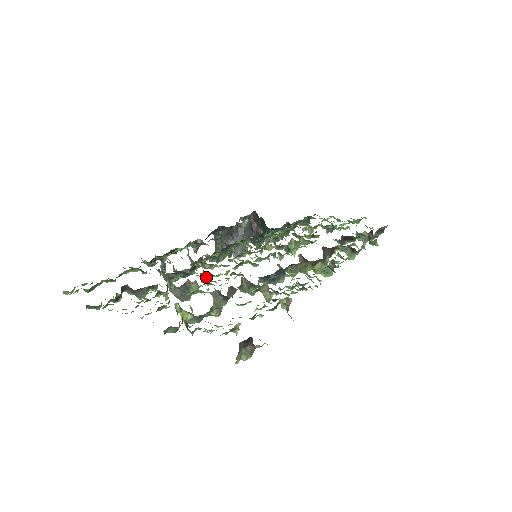
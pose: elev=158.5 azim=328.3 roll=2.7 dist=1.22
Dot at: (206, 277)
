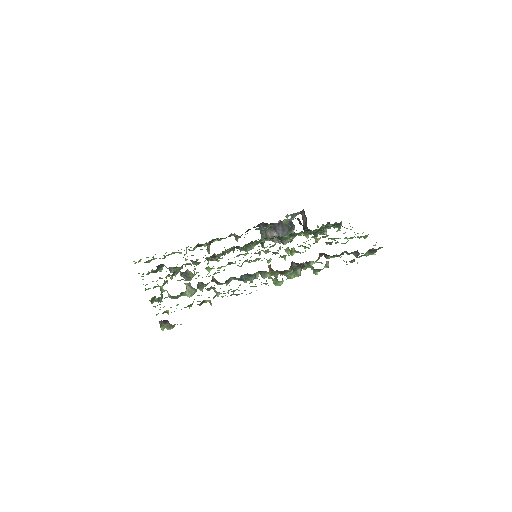
Dot at: (206, 268)
